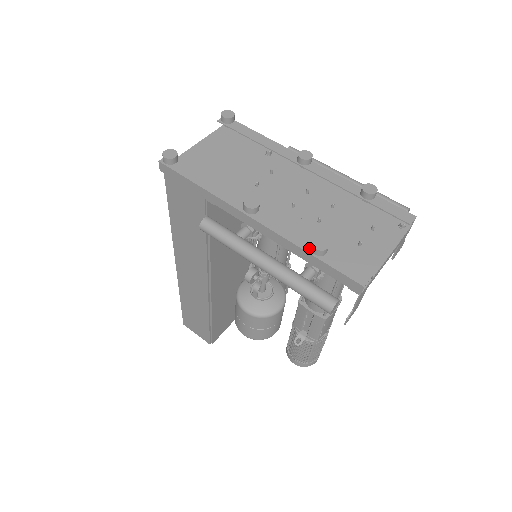
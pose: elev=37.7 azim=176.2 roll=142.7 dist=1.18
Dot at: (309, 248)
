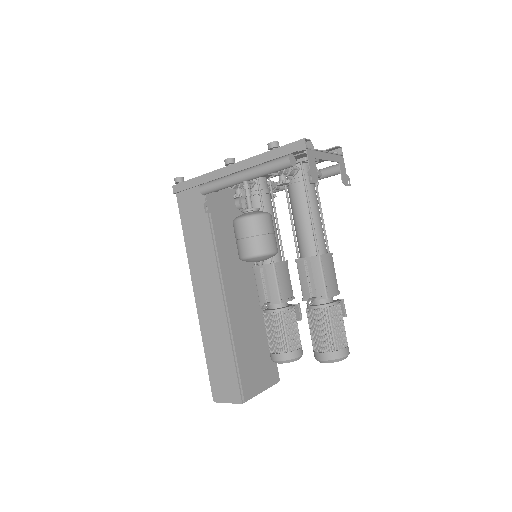
Dot at: (268, 152)
